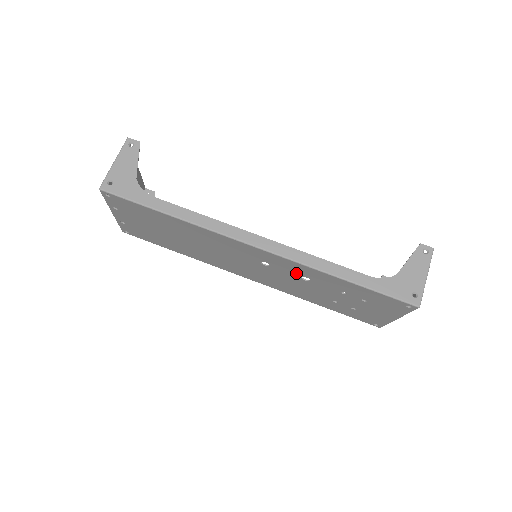
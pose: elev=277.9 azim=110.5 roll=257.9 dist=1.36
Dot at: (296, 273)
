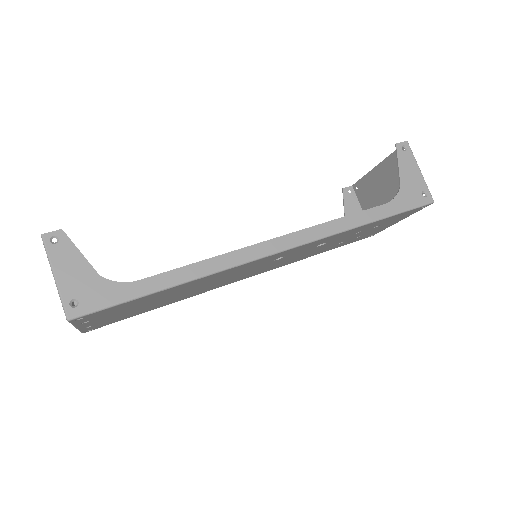
Dot at: (313, 246)
